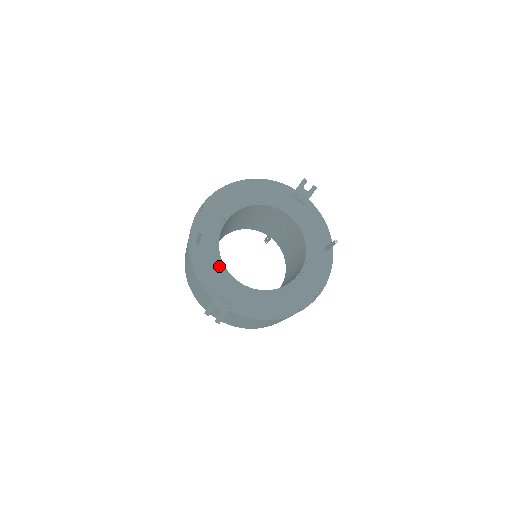
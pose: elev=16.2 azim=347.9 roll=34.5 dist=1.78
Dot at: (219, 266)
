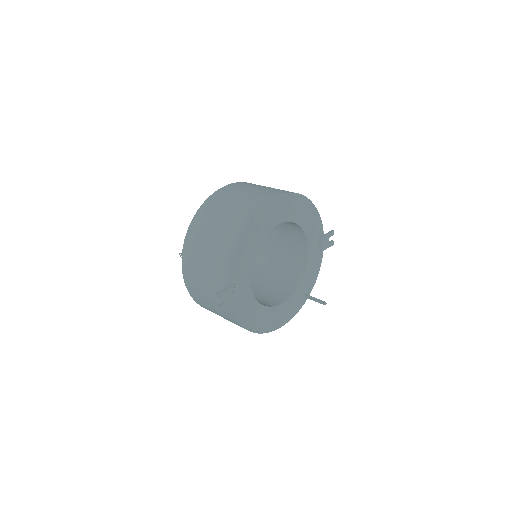
Dot at: (250, 260)
